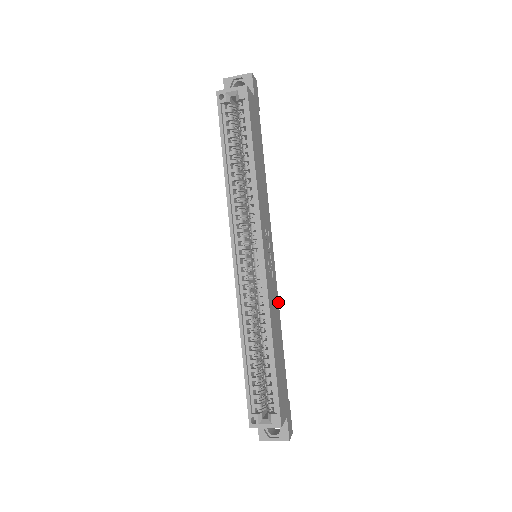
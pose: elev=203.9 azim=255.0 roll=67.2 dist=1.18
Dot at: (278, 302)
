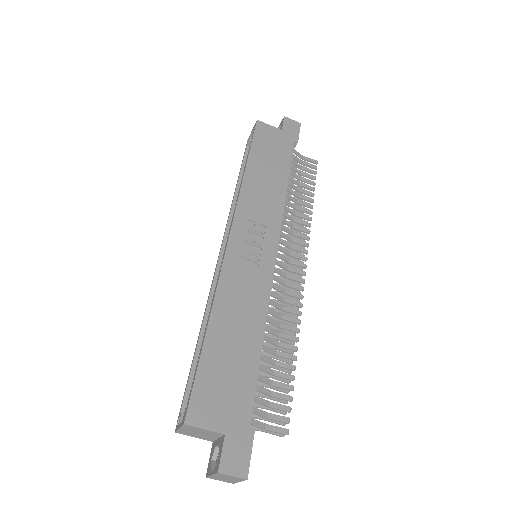
Dot at: (268, 300)
